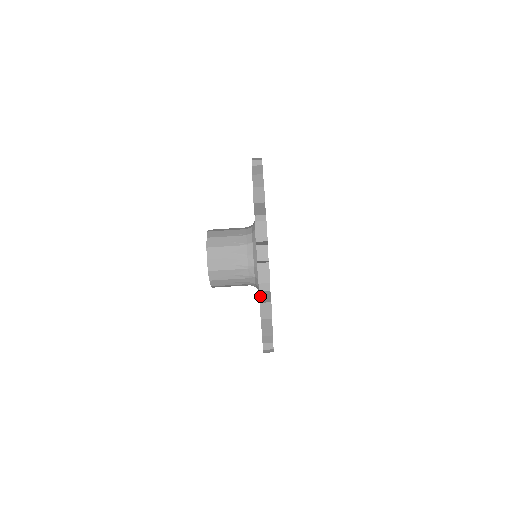
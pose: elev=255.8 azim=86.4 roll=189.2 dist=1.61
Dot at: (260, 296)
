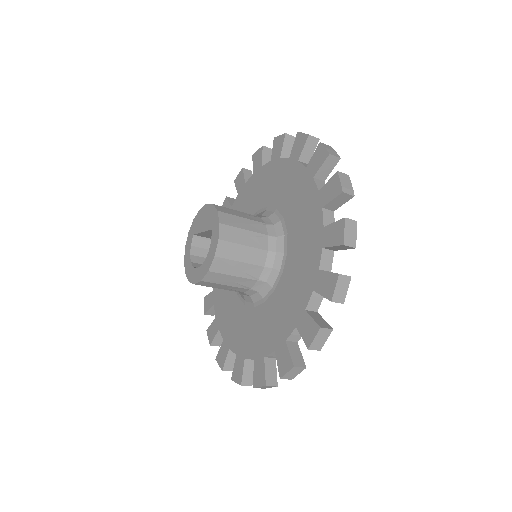
Dot at: (244, 371)
